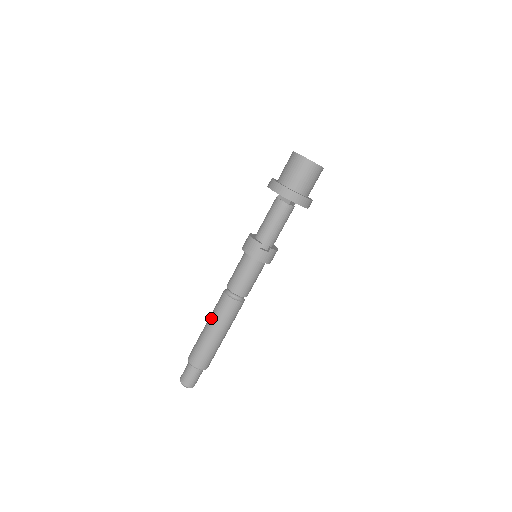
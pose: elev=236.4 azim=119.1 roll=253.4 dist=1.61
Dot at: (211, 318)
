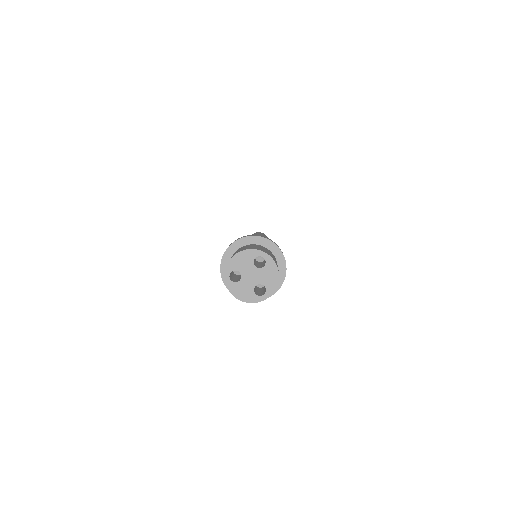
Dot at: occluded
